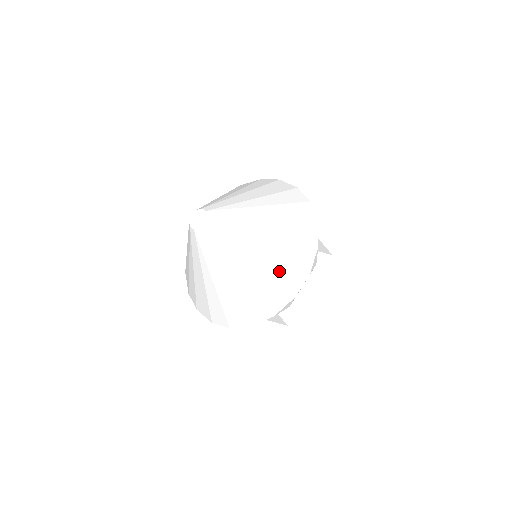
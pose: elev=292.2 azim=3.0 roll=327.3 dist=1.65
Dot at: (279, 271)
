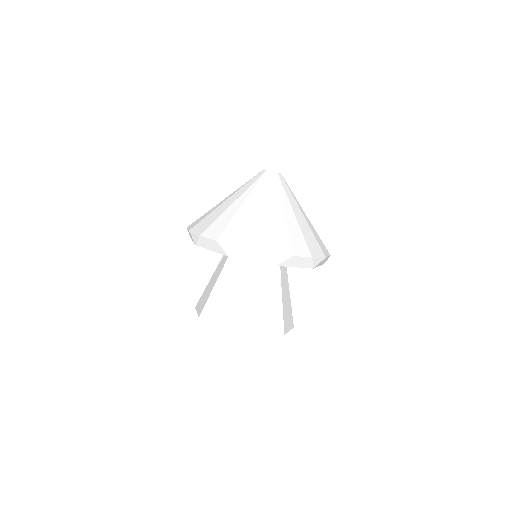
Dot at: occluded
